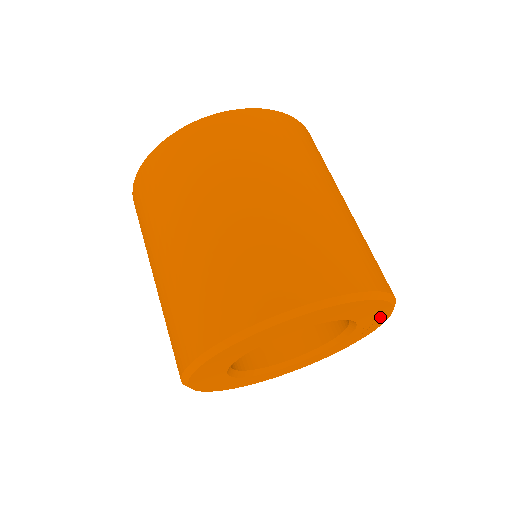
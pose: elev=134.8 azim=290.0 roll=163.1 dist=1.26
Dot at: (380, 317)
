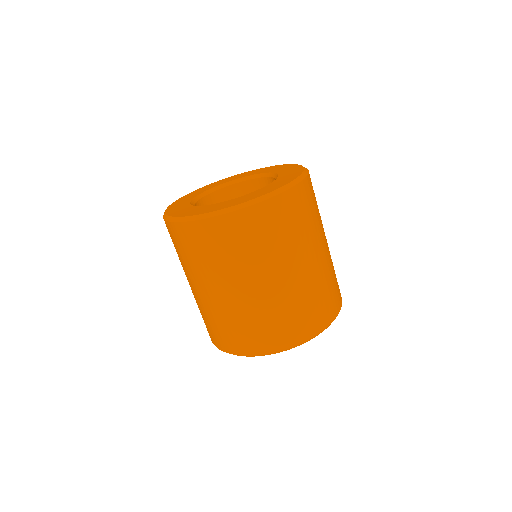
Dot at: occluded
